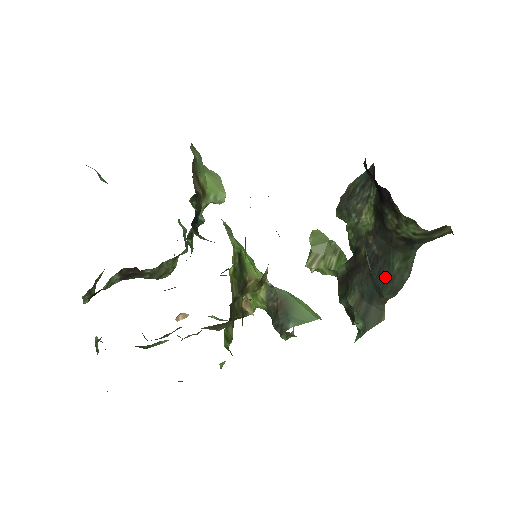
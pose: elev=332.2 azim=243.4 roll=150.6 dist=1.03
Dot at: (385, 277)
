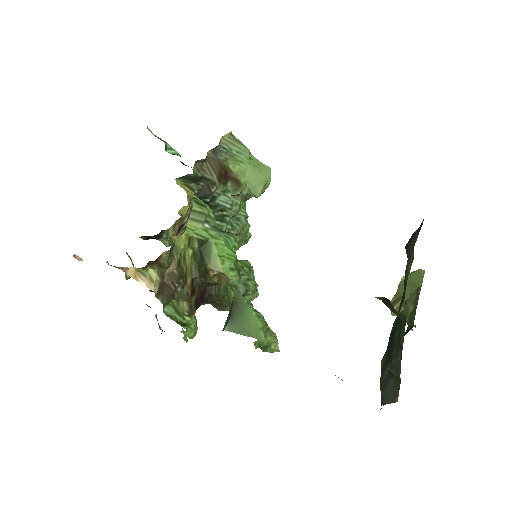
Dot at: (391, 346)
